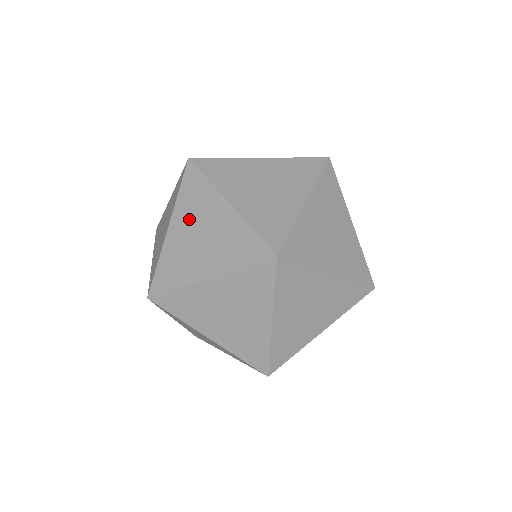
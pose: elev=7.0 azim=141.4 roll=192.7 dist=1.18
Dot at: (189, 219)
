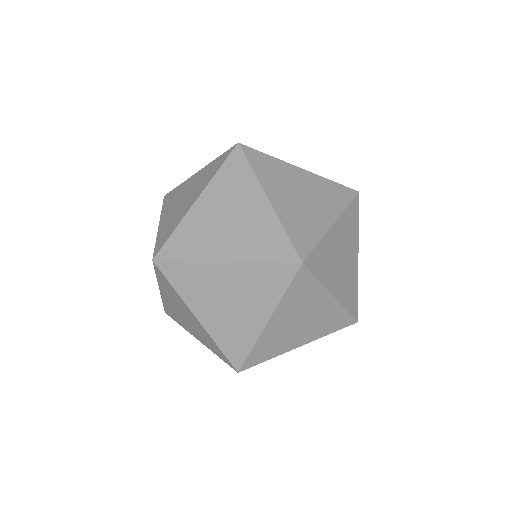
Dot at: occluded
